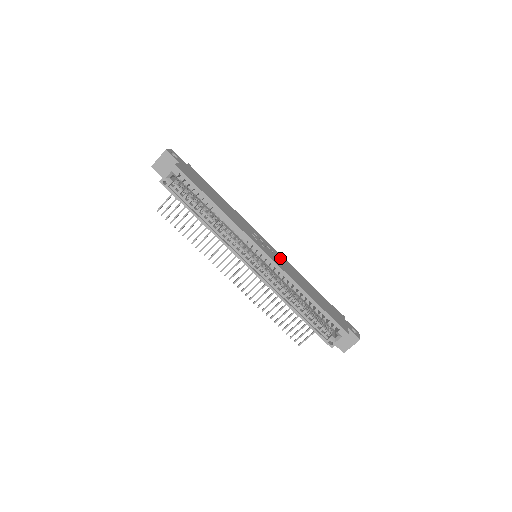
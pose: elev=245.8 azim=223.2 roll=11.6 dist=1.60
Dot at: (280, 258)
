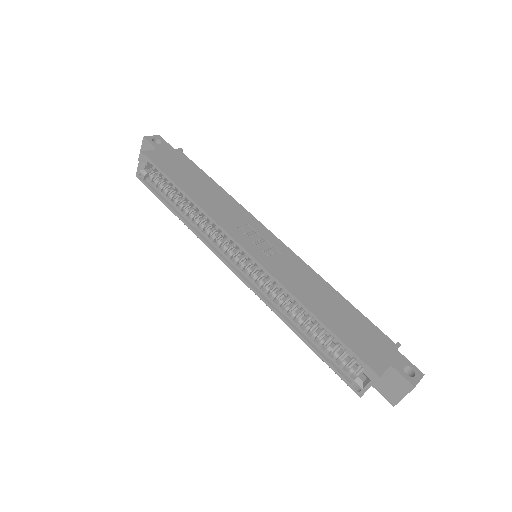
Dot at: (284, 256)
